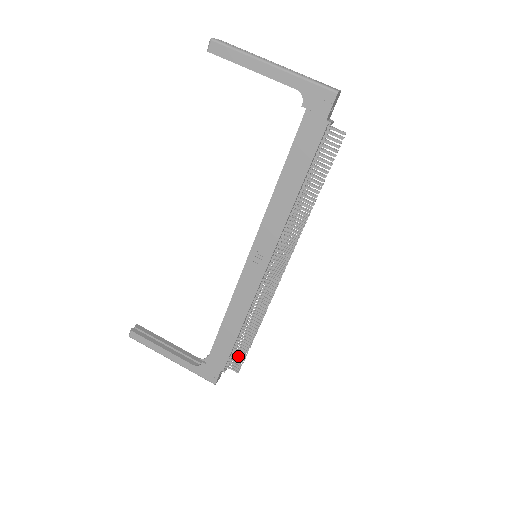
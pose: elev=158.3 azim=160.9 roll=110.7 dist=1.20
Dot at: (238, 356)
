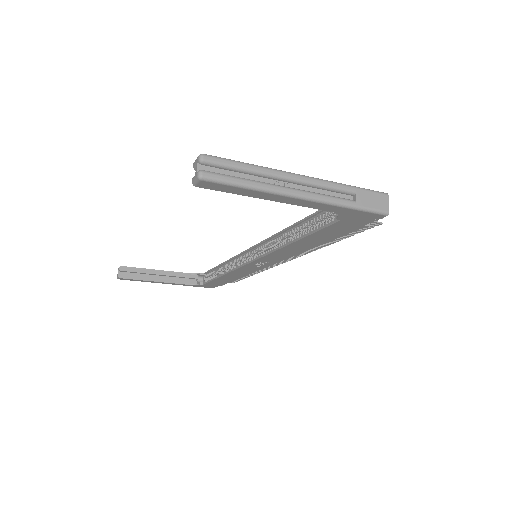
Dot at: (234, 280)
